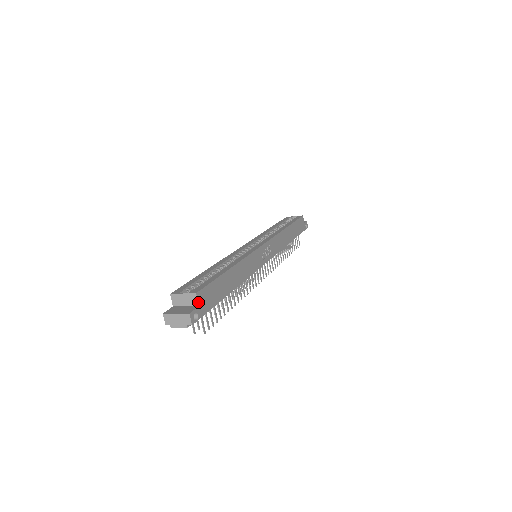
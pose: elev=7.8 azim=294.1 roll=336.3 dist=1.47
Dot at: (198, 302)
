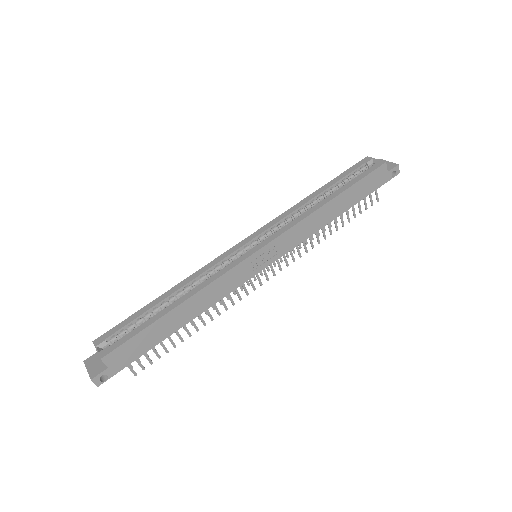
Dot at: (106, 365)
